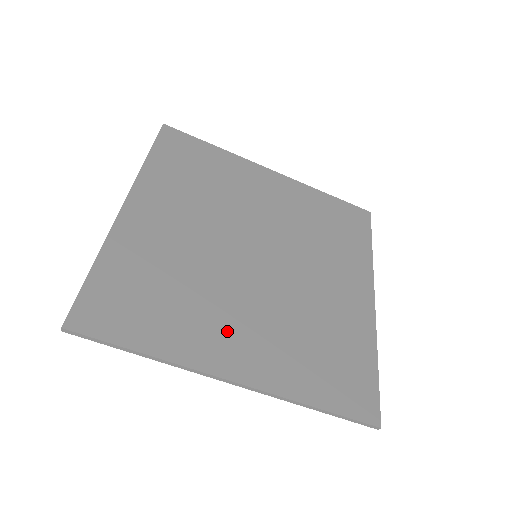
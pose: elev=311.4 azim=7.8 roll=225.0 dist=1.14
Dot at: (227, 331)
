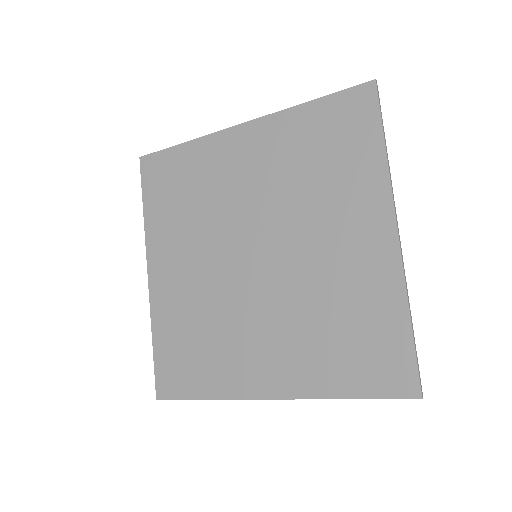
Dot at: (252, 355)
